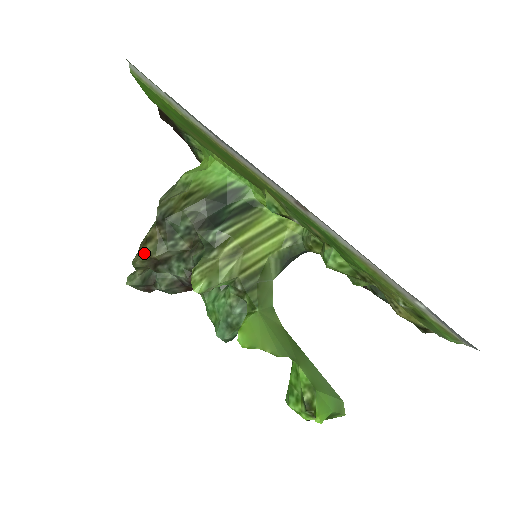
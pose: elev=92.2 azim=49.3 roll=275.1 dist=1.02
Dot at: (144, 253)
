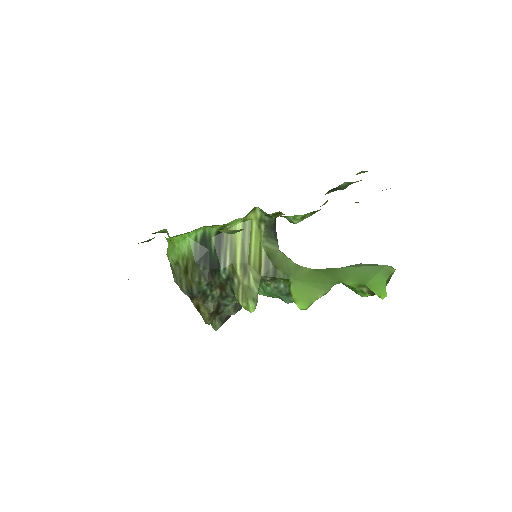
Dot at: (205, 316)
